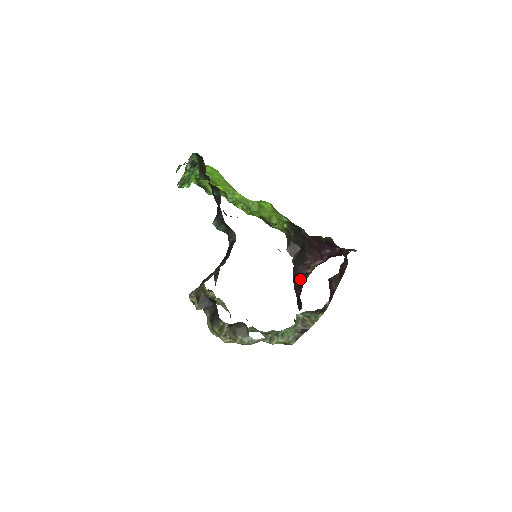
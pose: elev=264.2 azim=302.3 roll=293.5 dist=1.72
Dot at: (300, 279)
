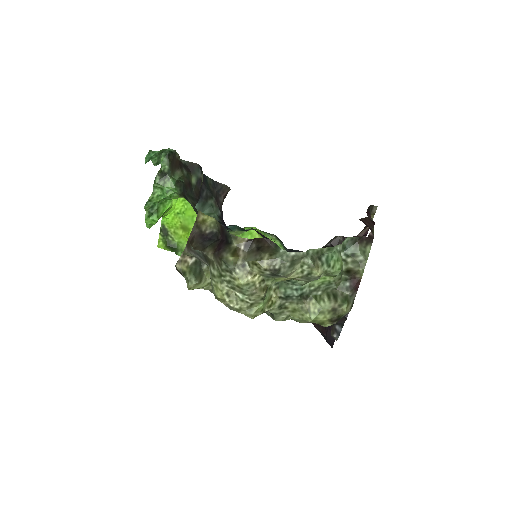
Dot at: occluded
